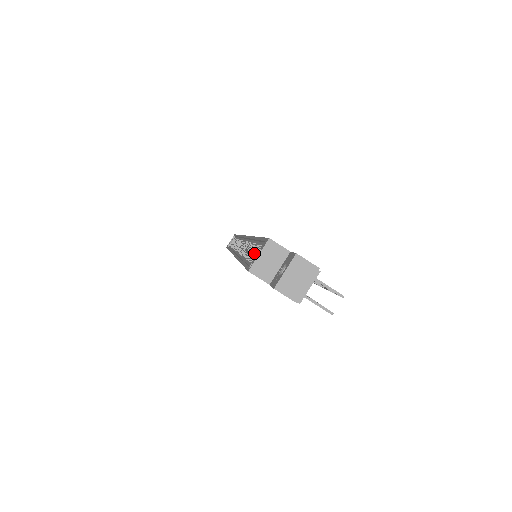
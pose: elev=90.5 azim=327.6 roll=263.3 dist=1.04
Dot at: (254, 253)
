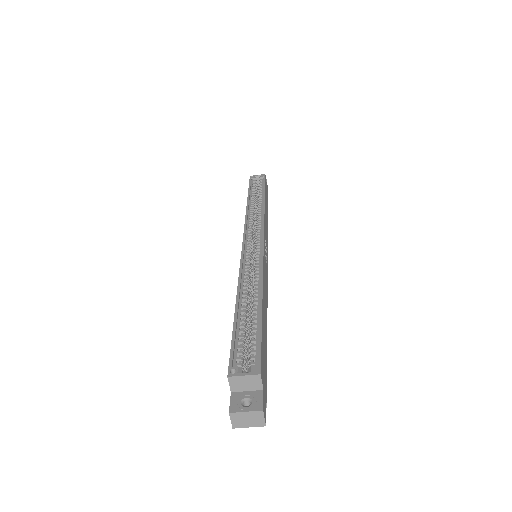
Dot at: (252, 291)
